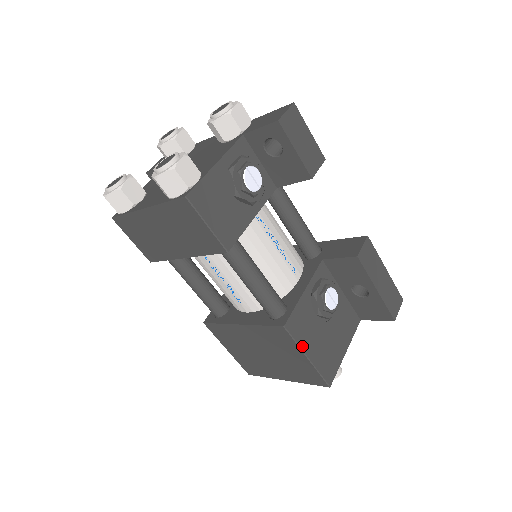
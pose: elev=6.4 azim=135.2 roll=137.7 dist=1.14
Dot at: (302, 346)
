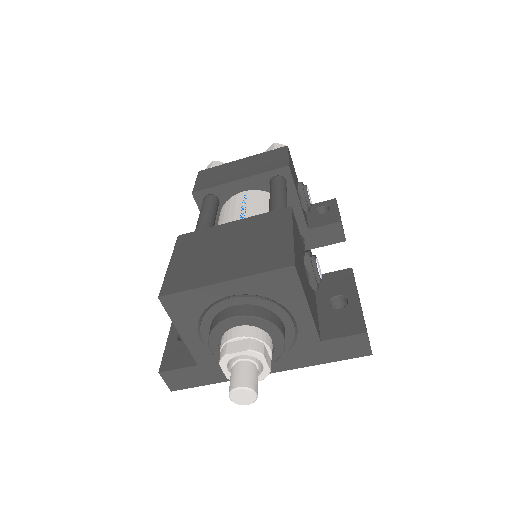
Dot at: (293, 227)
